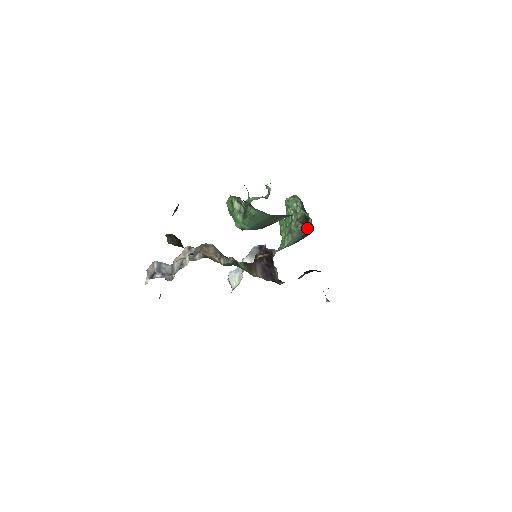
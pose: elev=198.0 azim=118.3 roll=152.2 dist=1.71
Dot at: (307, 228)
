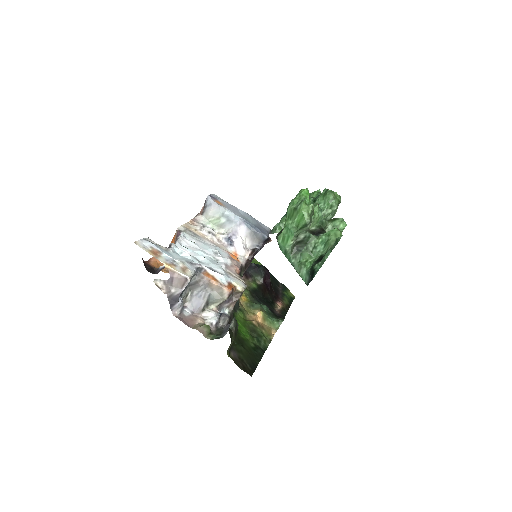
Dot at: occluded
